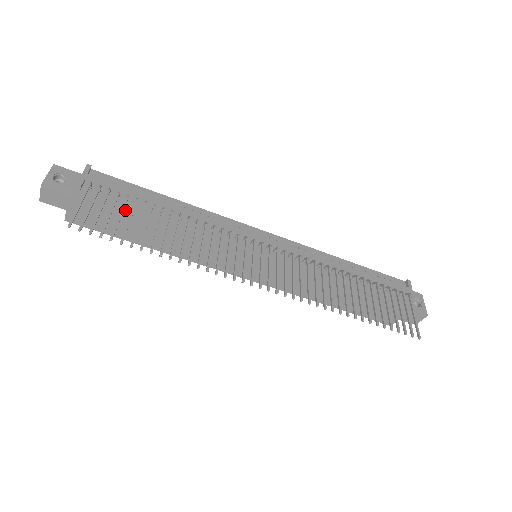
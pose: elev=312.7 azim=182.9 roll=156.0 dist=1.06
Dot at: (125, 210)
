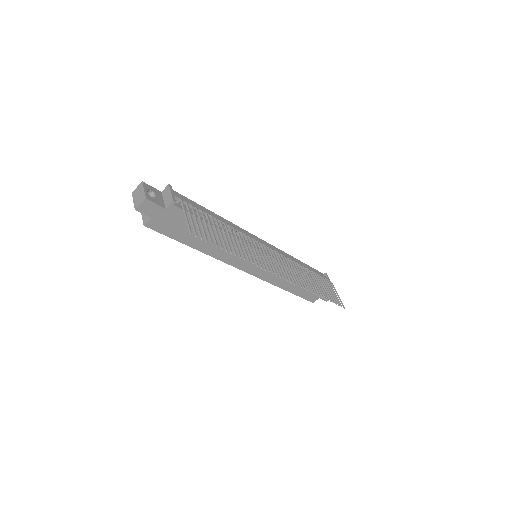
Dot at: occluded
